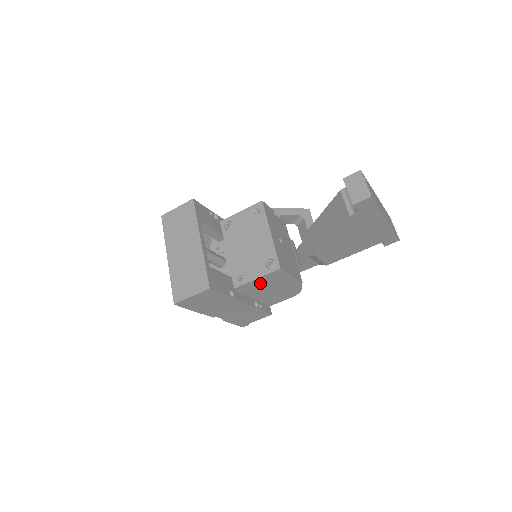
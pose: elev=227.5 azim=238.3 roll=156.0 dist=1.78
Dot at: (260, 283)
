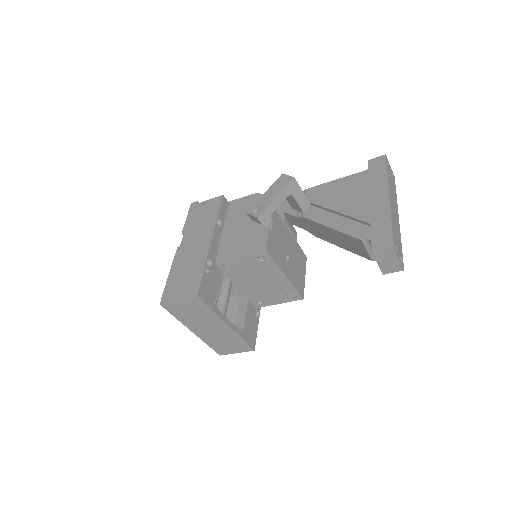
Dot at: occluded
